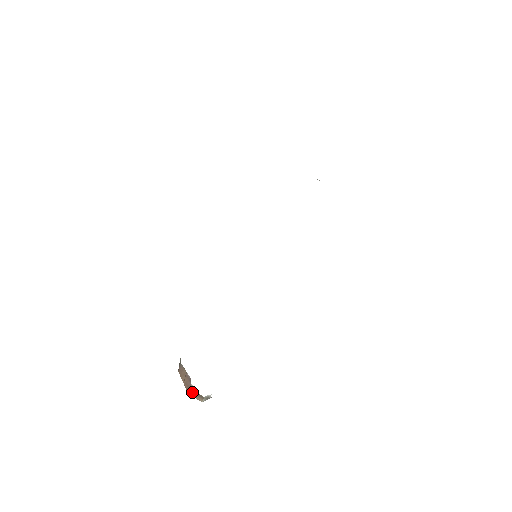
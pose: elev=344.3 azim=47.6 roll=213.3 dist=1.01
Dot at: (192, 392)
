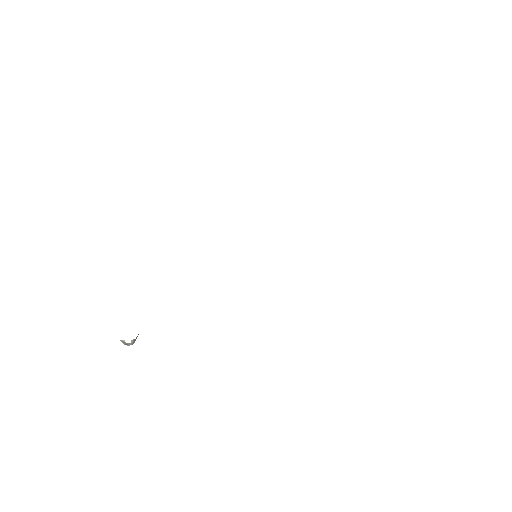
Dot at: occluded
